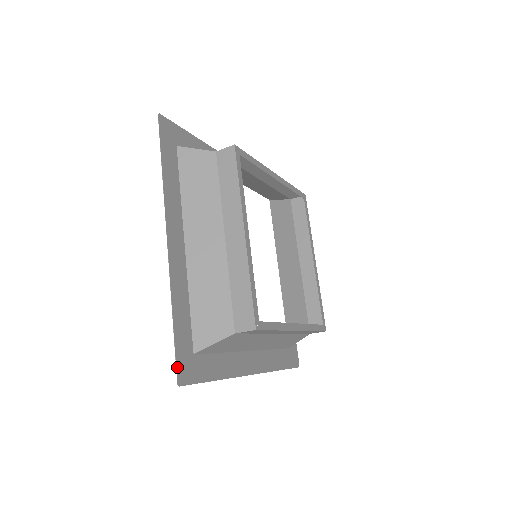
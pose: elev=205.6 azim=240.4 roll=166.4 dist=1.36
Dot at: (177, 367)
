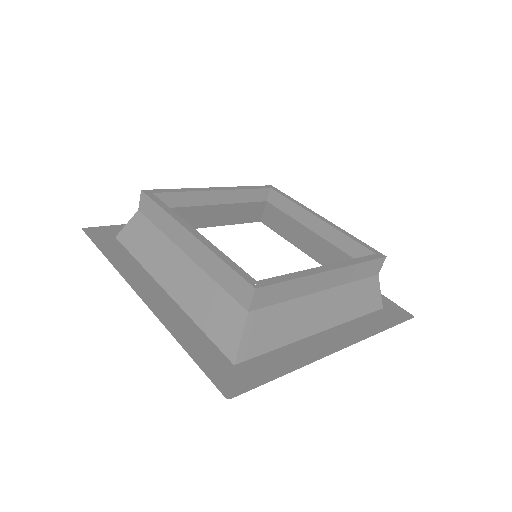
Dot at: (216, 384)
